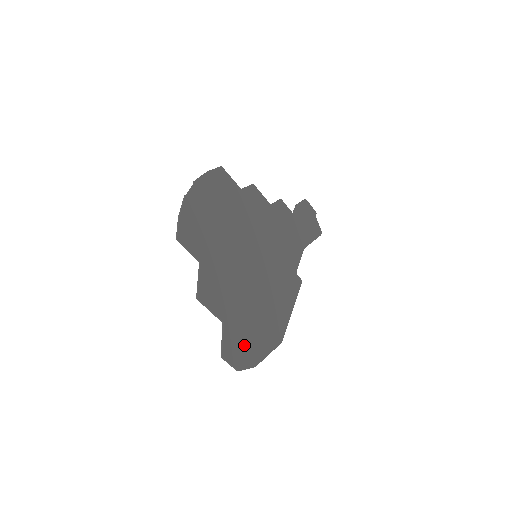
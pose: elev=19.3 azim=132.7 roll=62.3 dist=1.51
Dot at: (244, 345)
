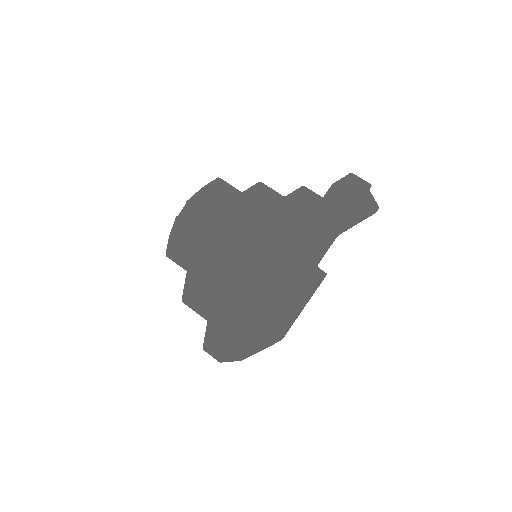
Dot at: (229, 341)
